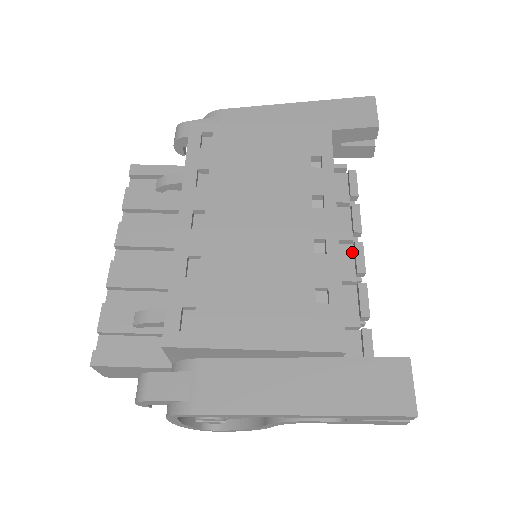
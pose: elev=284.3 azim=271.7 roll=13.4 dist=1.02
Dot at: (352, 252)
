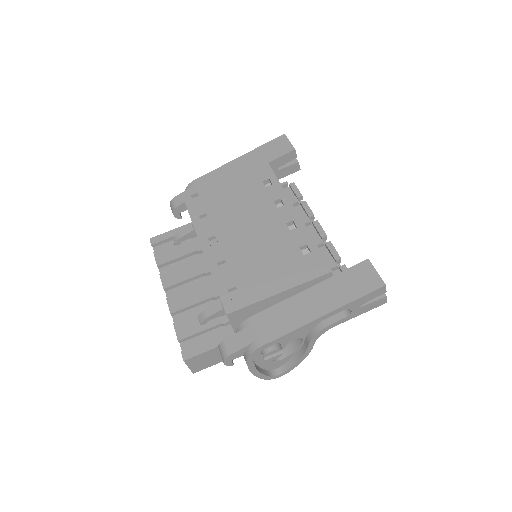
Dot at: (314, 229)
